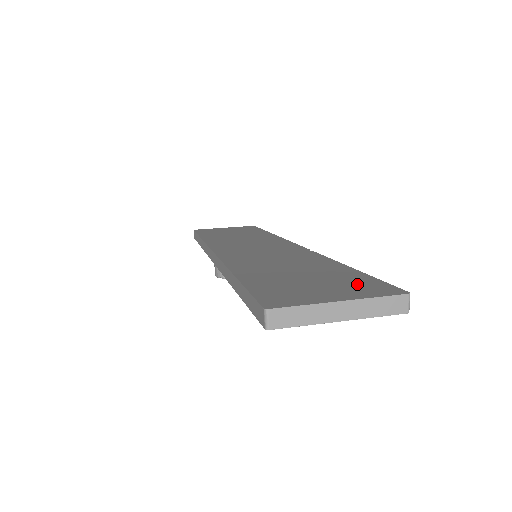
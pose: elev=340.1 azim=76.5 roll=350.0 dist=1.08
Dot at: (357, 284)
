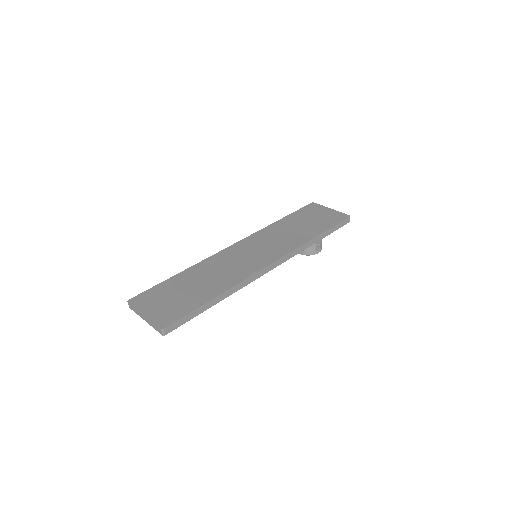
Dot at: (173, 311)
